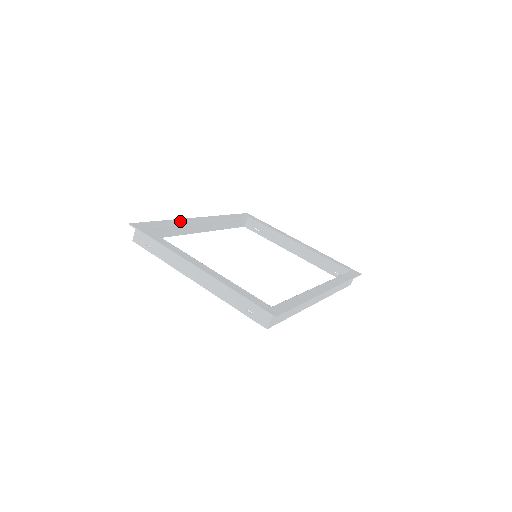
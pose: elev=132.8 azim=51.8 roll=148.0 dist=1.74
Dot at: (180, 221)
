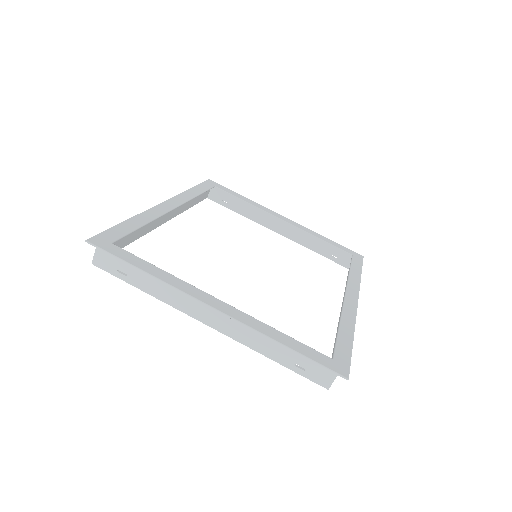
Dot at: (147, 216)
